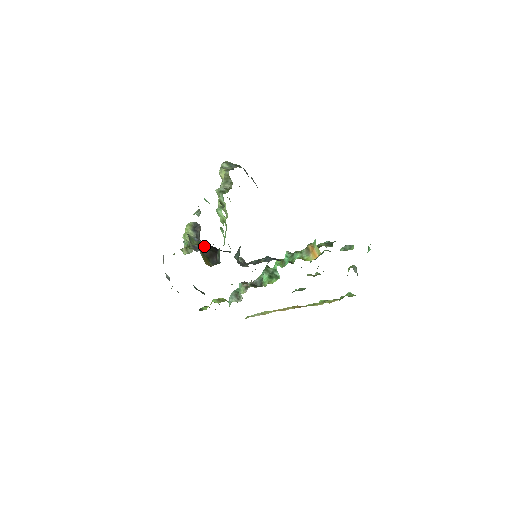
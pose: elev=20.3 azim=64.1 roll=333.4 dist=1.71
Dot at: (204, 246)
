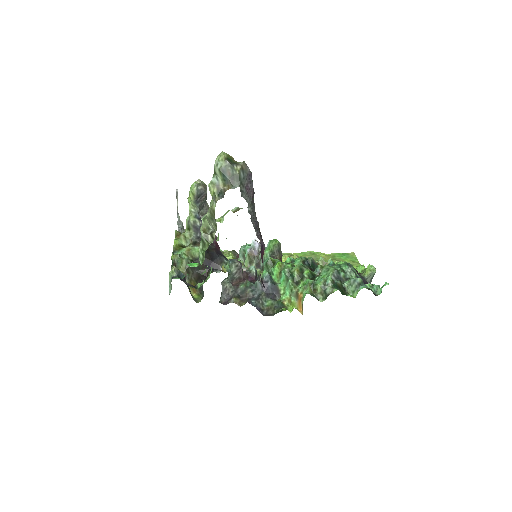
Dot at: occluded
